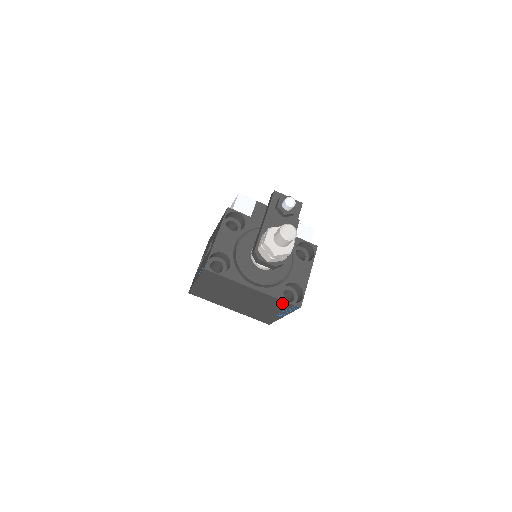
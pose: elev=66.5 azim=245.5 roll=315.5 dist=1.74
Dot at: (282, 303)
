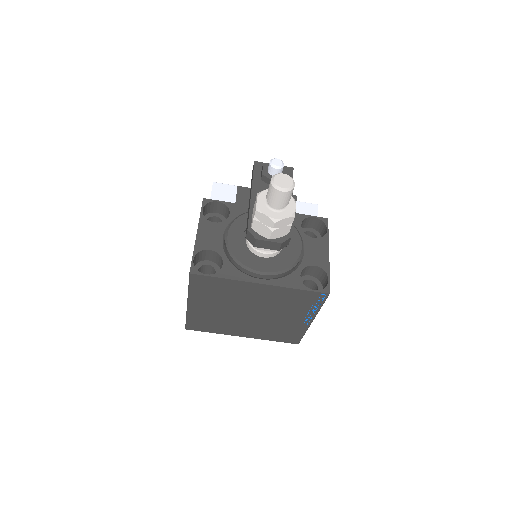
Dot at: (304, 295)
